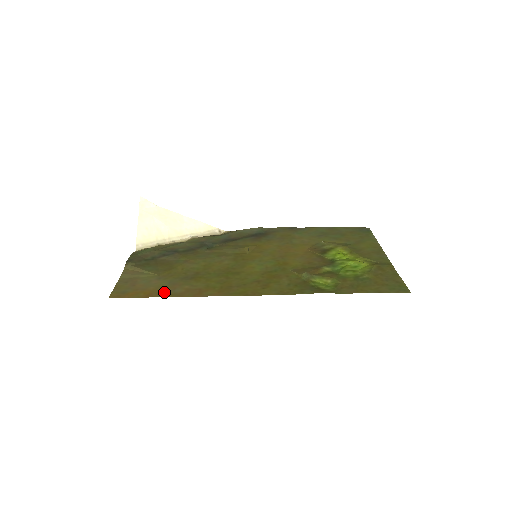
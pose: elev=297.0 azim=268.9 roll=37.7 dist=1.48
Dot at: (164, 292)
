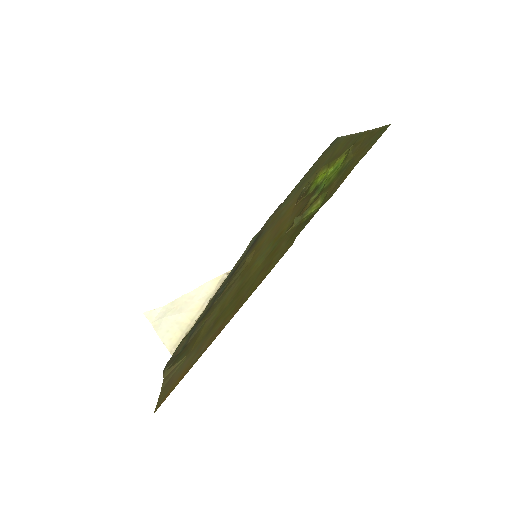
Dot at: (193, 362)
